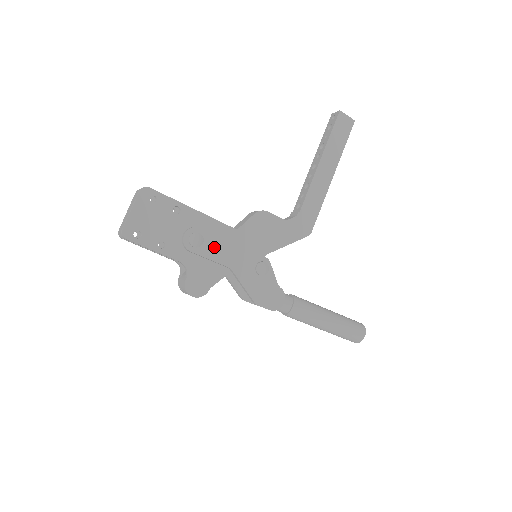
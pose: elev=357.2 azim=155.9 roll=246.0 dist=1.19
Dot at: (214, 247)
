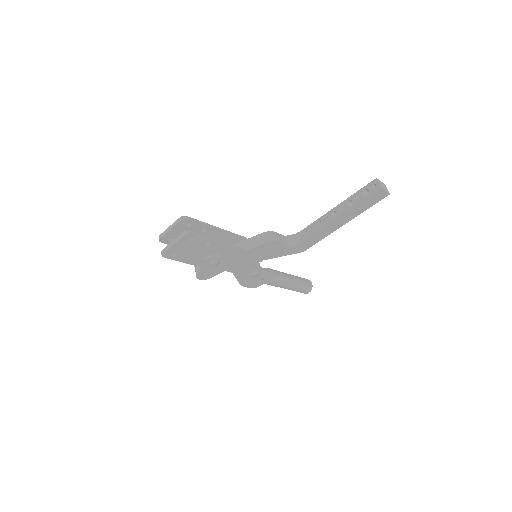
Dot at: (226, 265)
